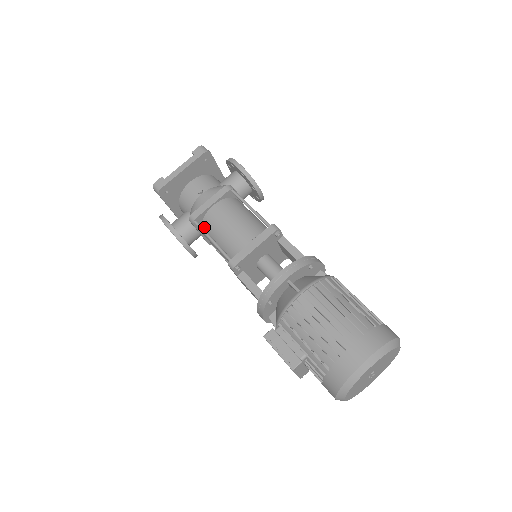
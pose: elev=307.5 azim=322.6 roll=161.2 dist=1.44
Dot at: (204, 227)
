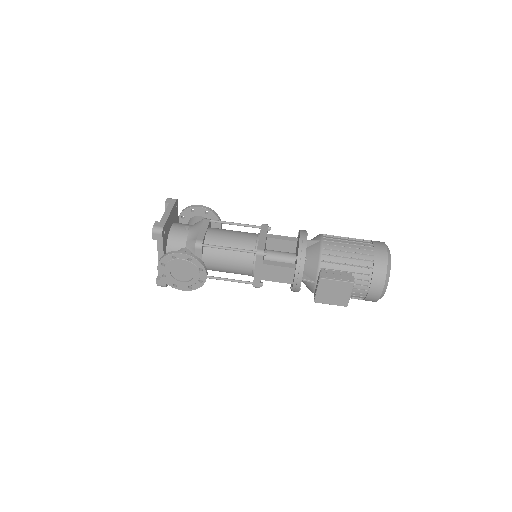
Dot at: (208, 250)
